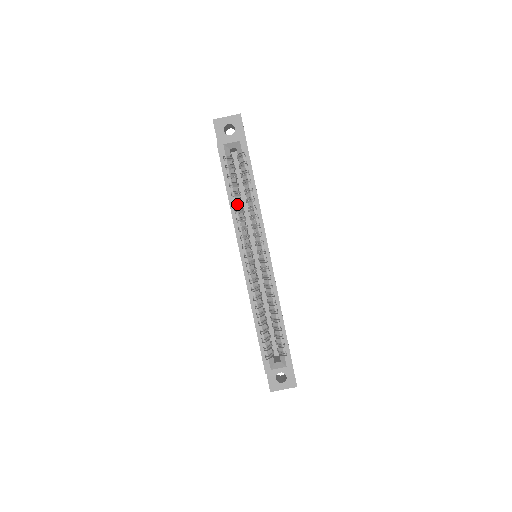
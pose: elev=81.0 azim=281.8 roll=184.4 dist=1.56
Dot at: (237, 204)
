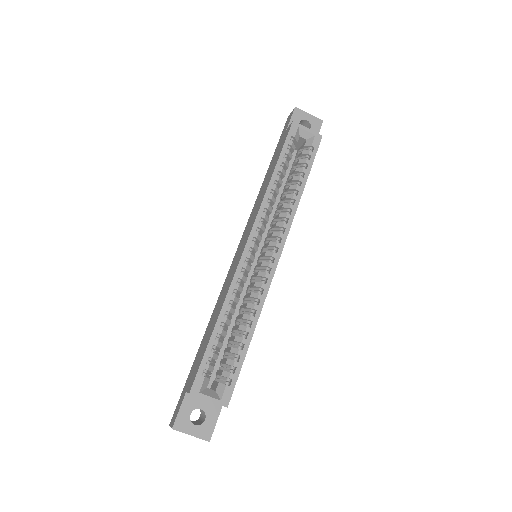
Dot at: (276, 187)
